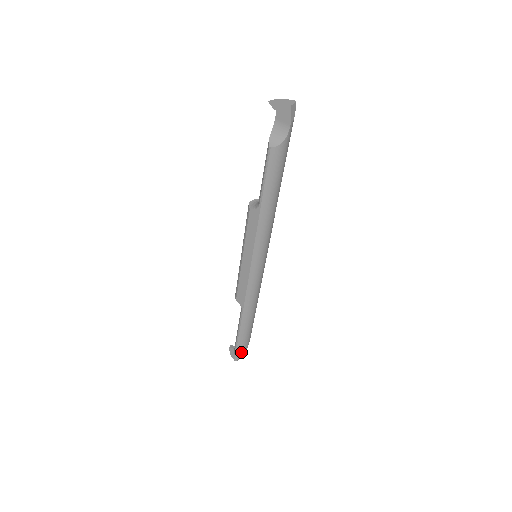
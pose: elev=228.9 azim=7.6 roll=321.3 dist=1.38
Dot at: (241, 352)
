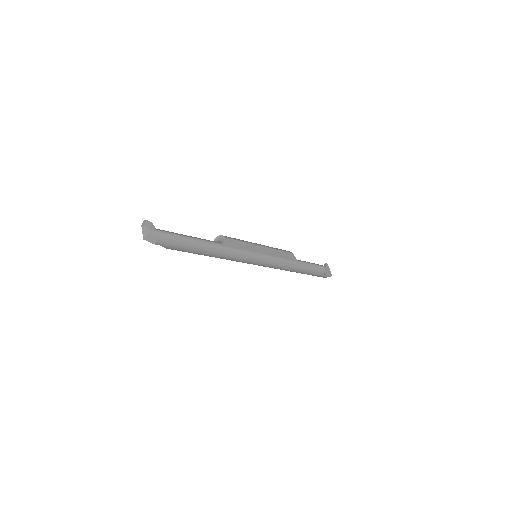
Dot at: occluded
